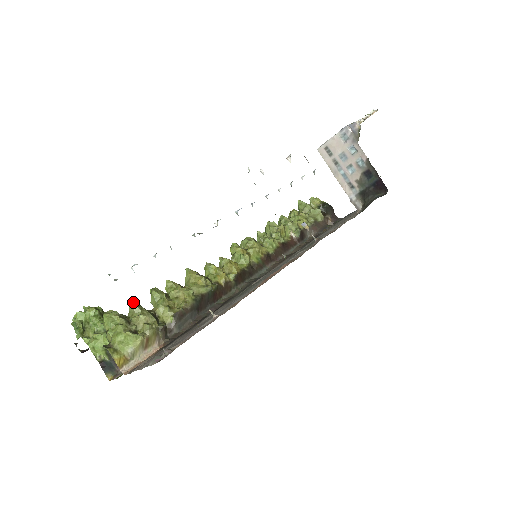
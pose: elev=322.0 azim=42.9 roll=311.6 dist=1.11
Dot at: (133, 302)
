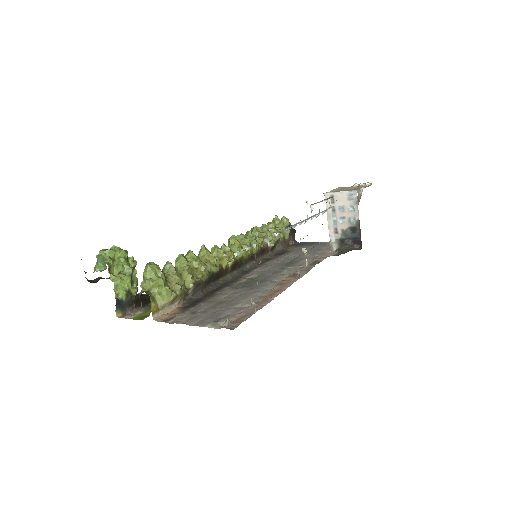
Dot at: (170, 262)
